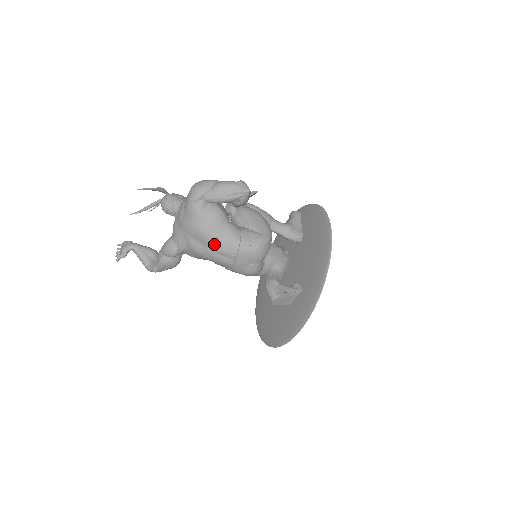
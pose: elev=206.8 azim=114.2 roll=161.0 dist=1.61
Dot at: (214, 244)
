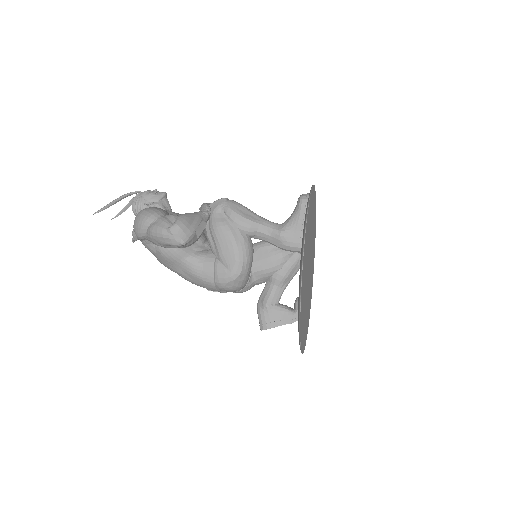
Dot at: occluded
